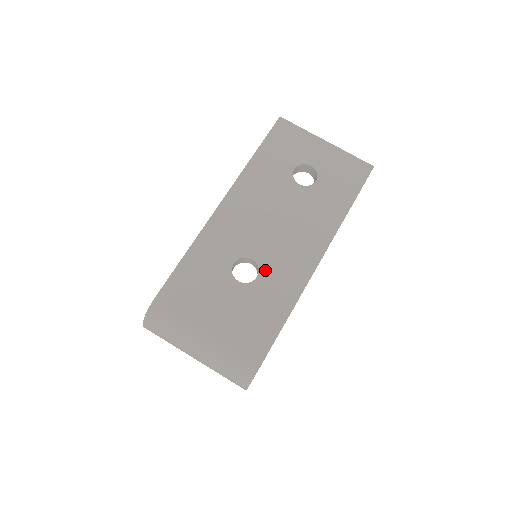
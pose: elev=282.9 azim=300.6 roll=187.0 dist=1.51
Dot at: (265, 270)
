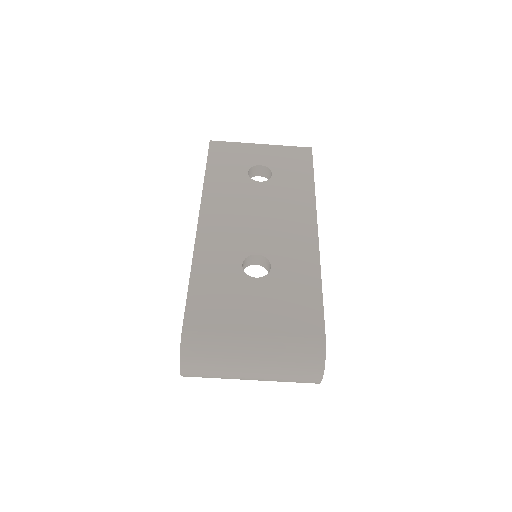
Dot at: (275, 258)
